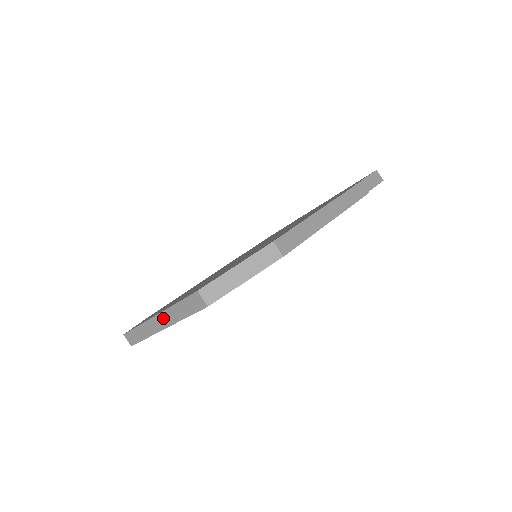
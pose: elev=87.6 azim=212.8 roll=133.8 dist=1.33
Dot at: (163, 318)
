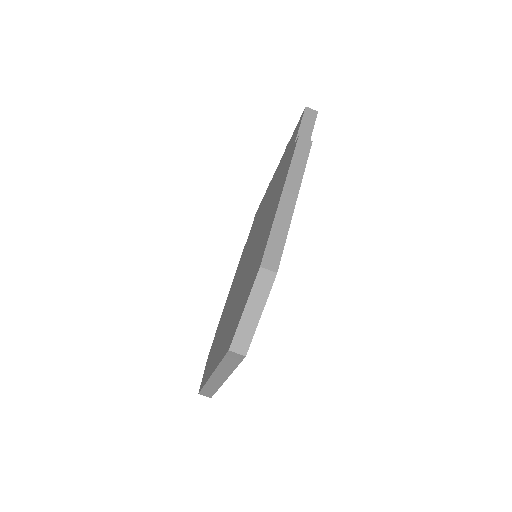
Dot at: (218, 375)
